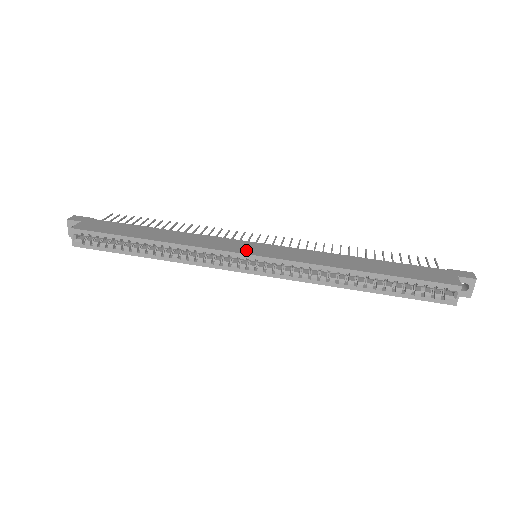
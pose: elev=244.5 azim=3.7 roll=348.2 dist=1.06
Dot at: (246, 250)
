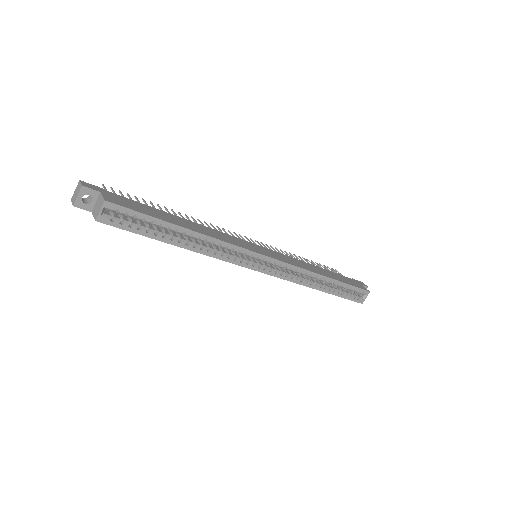
Dot at: (260, 251)
